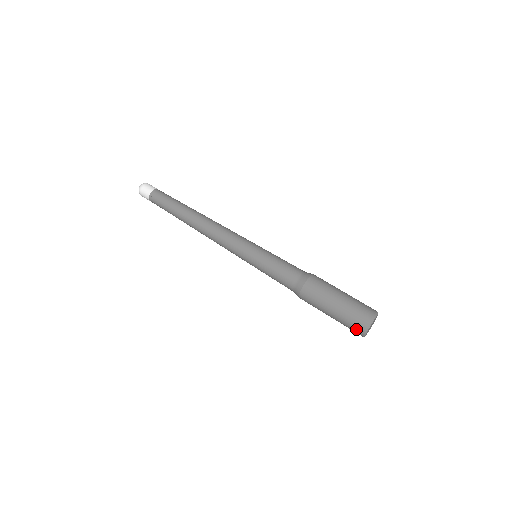
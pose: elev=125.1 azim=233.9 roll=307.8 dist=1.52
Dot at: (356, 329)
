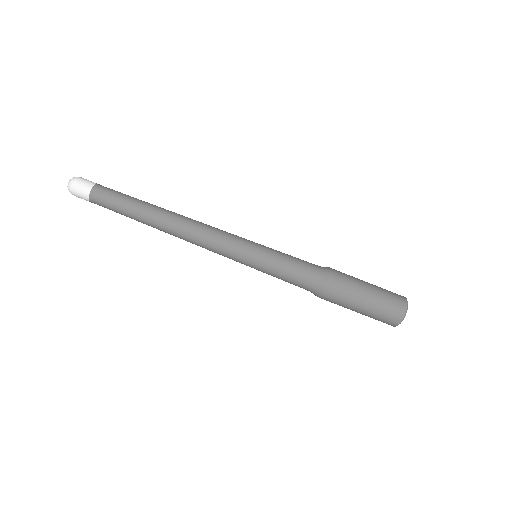
Dot at: occluded
